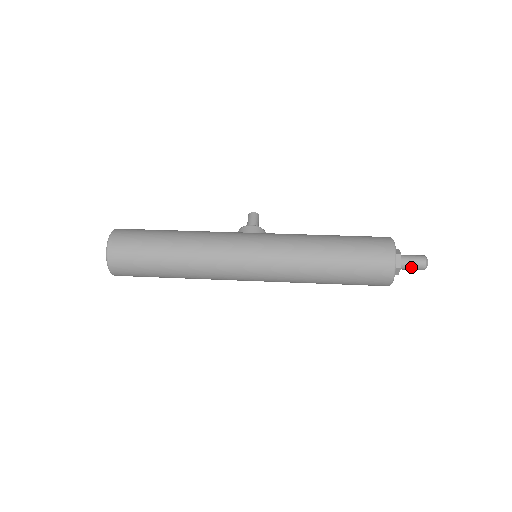
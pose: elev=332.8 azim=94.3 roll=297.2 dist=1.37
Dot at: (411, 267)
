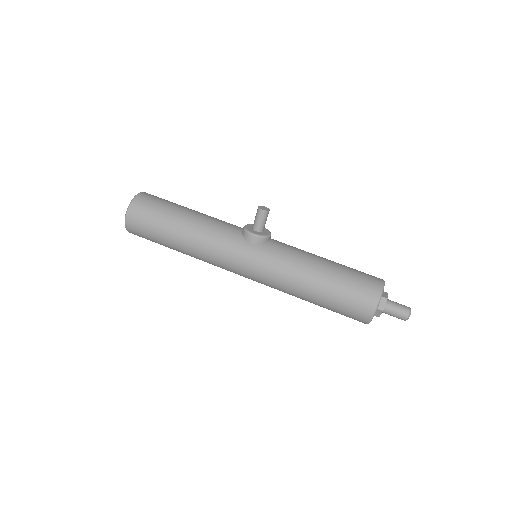
Dot at: (391, 315)
